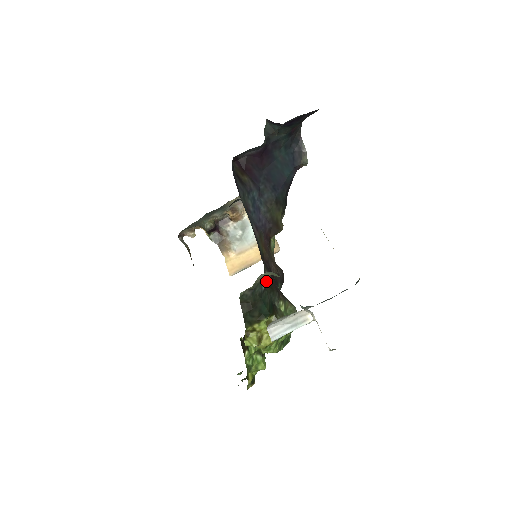
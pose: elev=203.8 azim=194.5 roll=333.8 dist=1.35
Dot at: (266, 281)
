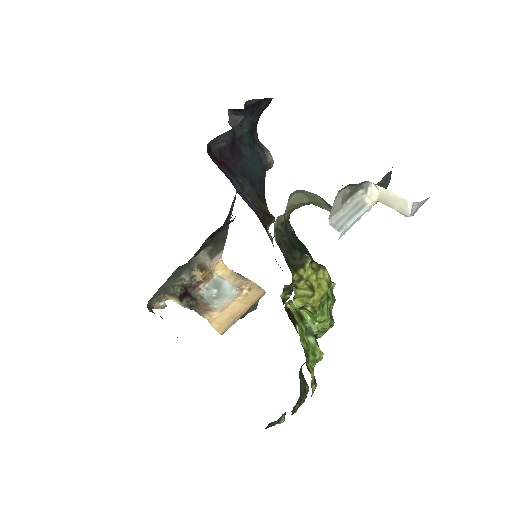
Dot at: occluded
